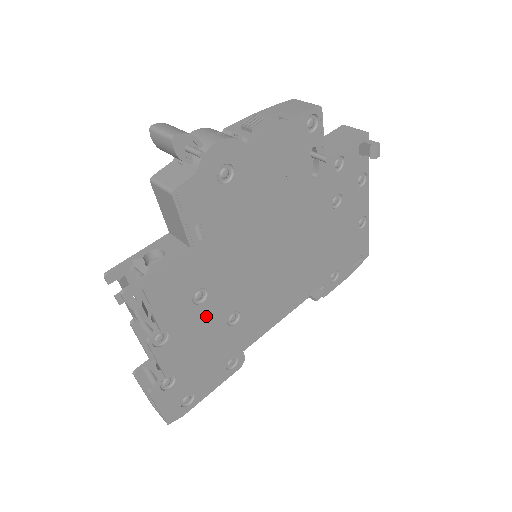
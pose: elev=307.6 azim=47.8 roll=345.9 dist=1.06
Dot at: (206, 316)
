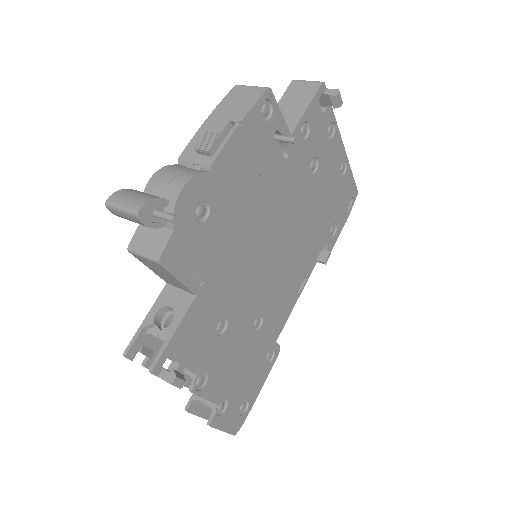
Dot at: (233, 338)
